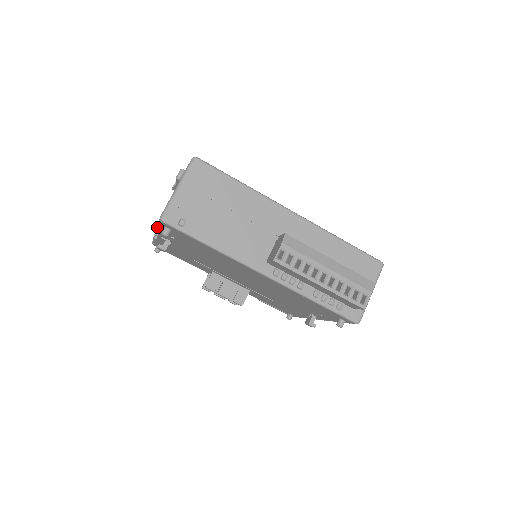
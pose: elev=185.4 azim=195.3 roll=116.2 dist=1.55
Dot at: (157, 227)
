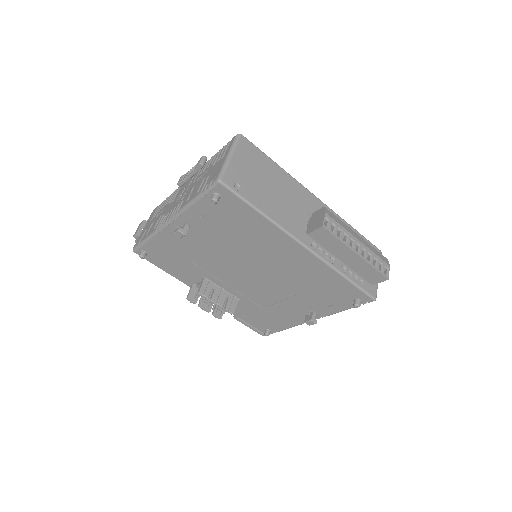
Dot at: (191, 202)
